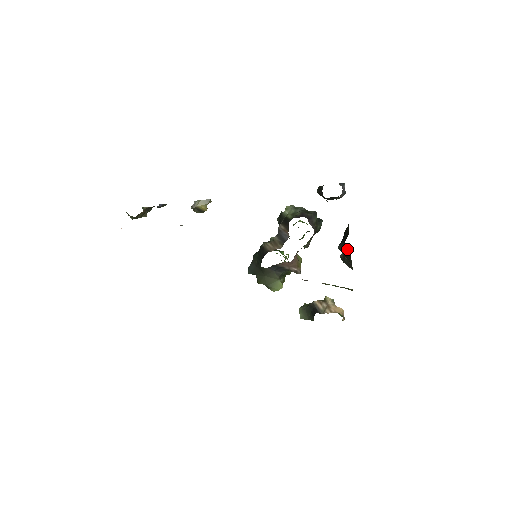
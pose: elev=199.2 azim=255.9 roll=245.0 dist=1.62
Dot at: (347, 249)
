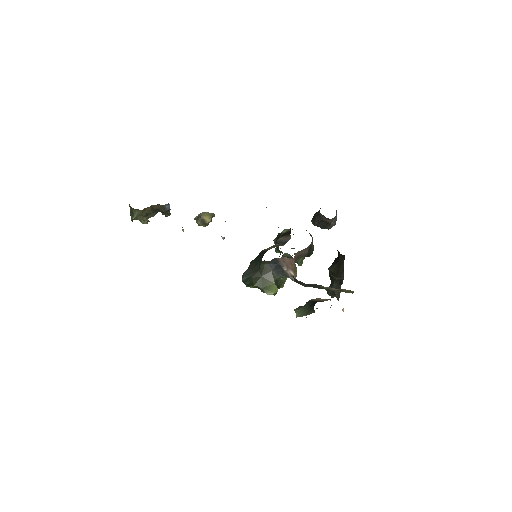
Dot at: (341, 260)
